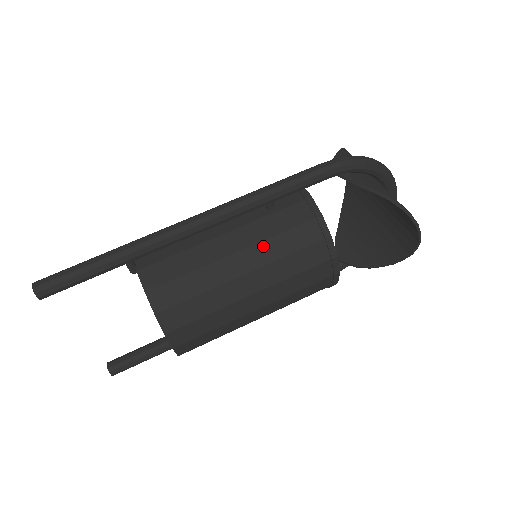
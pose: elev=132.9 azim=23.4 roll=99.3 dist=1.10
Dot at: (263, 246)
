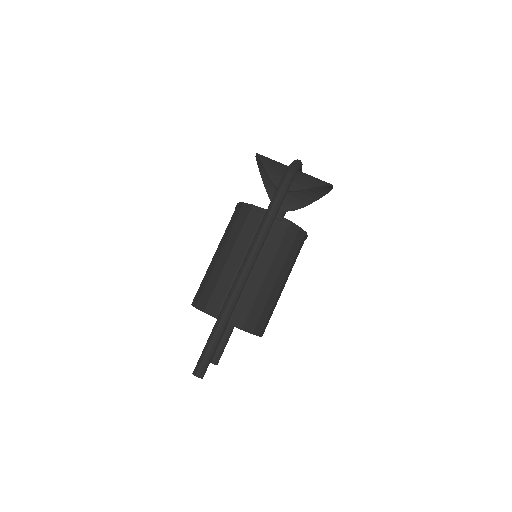
Dot at: (275, 261)
